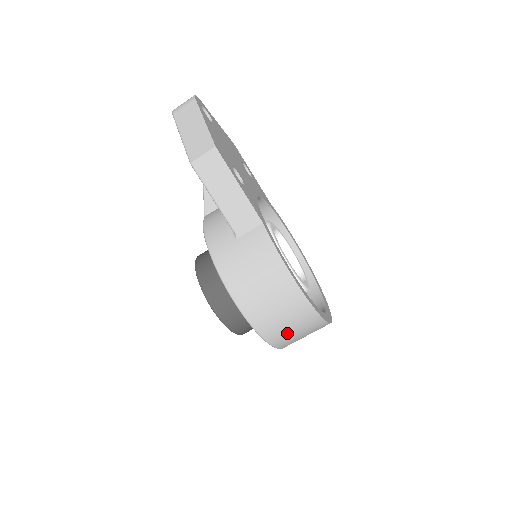
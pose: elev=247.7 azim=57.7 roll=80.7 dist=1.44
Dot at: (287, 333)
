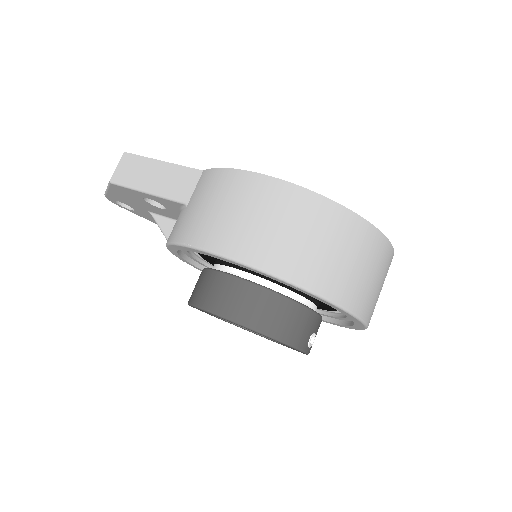
Dot at: (315, 256)
